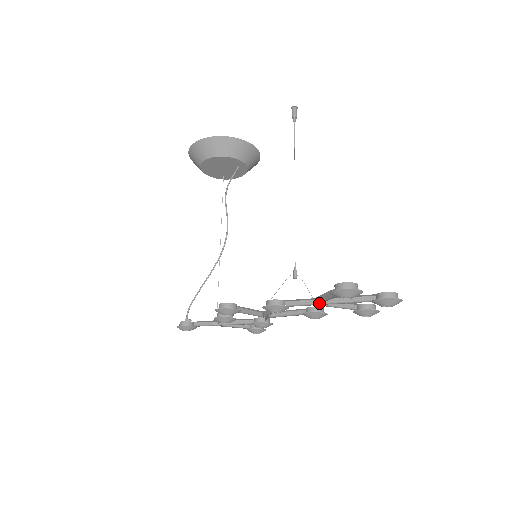
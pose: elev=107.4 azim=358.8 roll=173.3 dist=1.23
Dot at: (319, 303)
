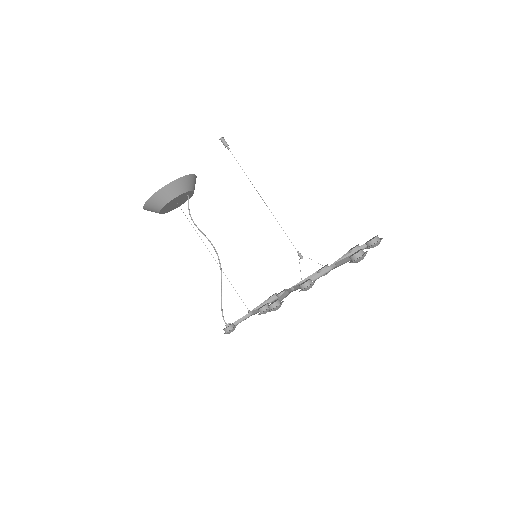
Dot at: (332, 267)
